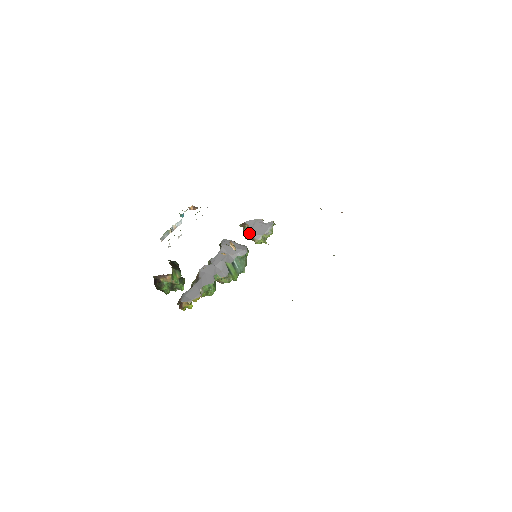
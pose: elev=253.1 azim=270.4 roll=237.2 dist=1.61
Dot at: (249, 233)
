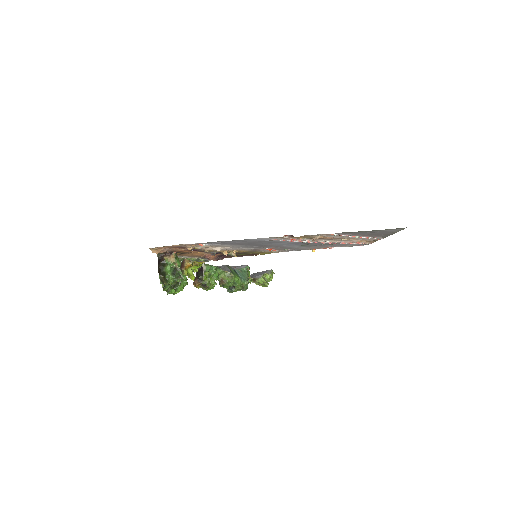
Dot at: (250, 278)
